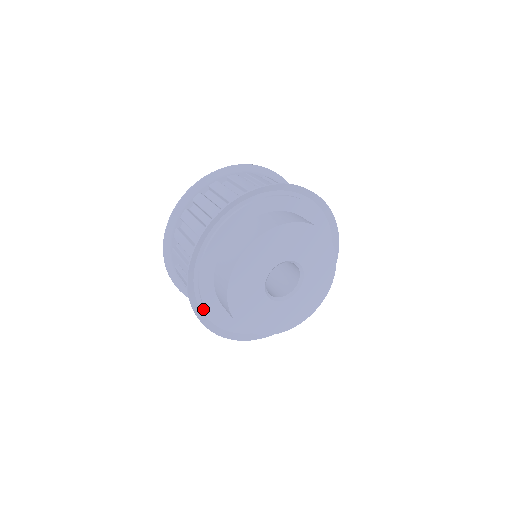
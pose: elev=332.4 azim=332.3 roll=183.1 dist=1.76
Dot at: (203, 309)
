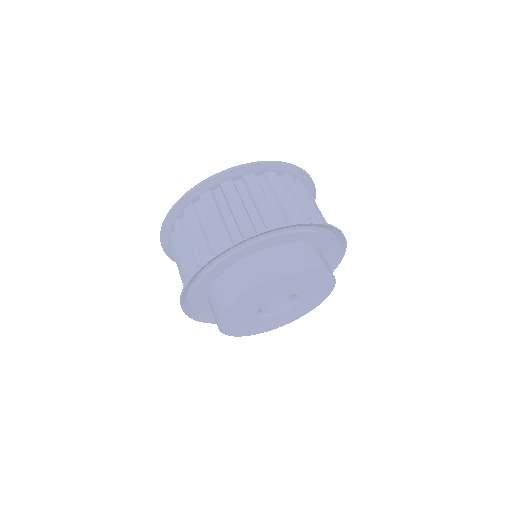
Dot at: occluded
